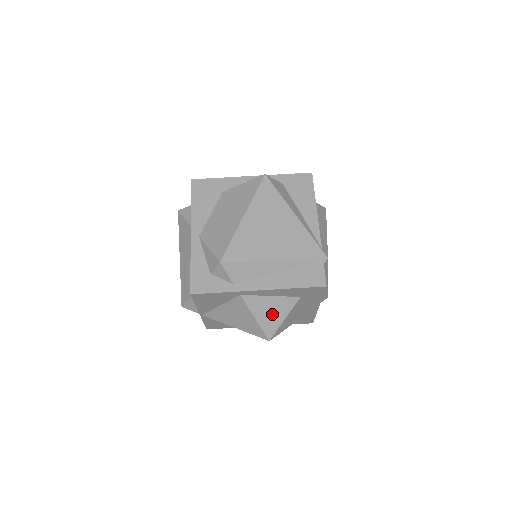
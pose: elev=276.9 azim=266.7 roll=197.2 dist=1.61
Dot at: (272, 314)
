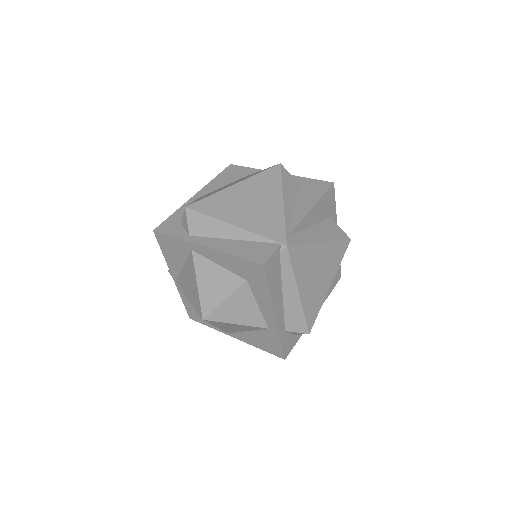
Dot at: (214, 287)
